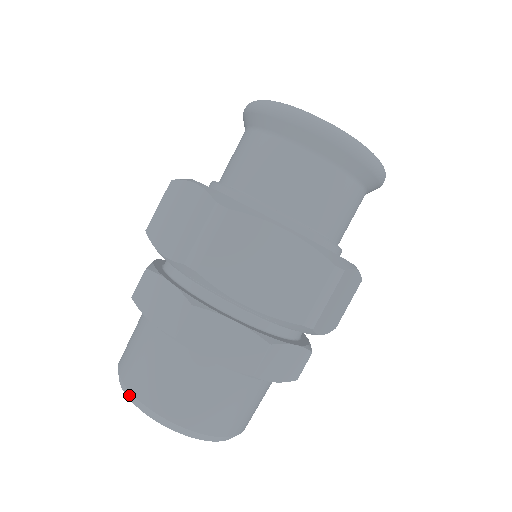
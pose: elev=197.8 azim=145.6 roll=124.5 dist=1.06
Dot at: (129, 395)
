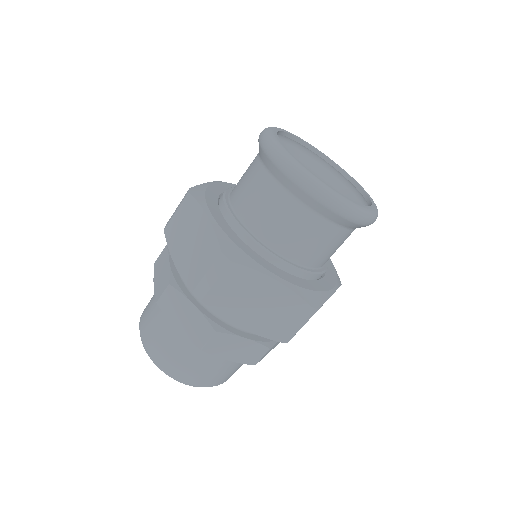
Dot at: (194, 386)
